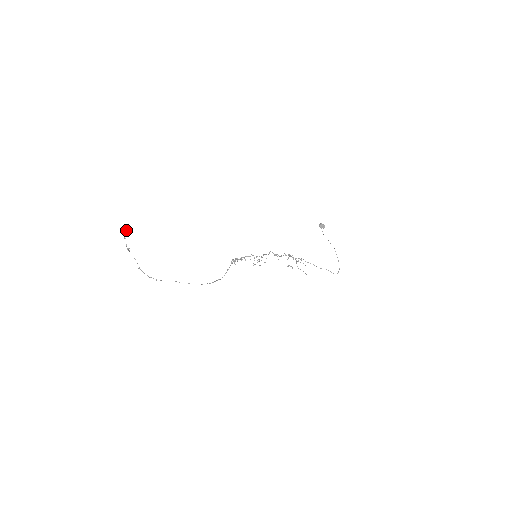
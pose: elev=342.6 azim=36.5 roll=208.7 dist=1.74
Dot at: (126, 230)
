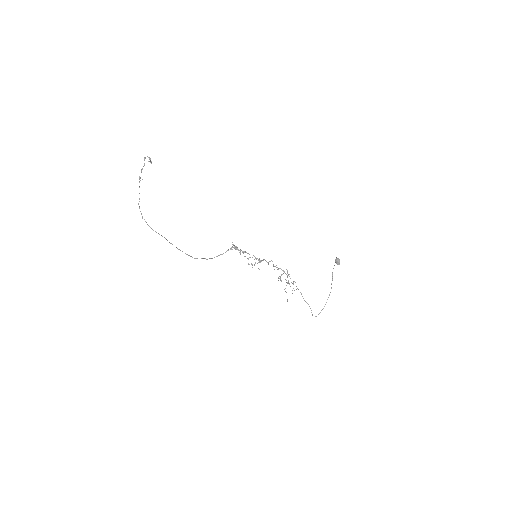
Dot at: (150, 158)
